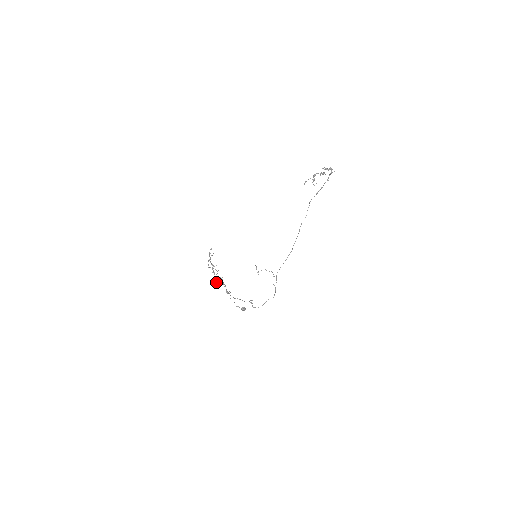
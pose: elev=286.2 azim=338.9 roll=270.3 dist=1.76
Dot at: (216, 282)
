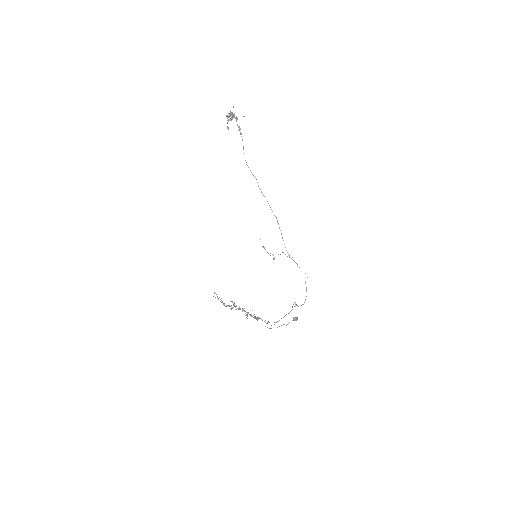
Dot at: occluded
